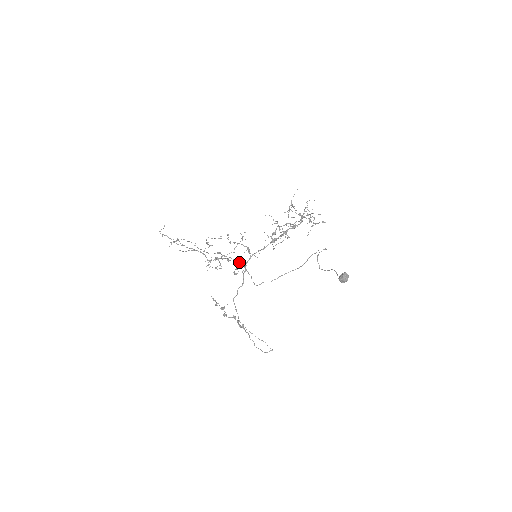
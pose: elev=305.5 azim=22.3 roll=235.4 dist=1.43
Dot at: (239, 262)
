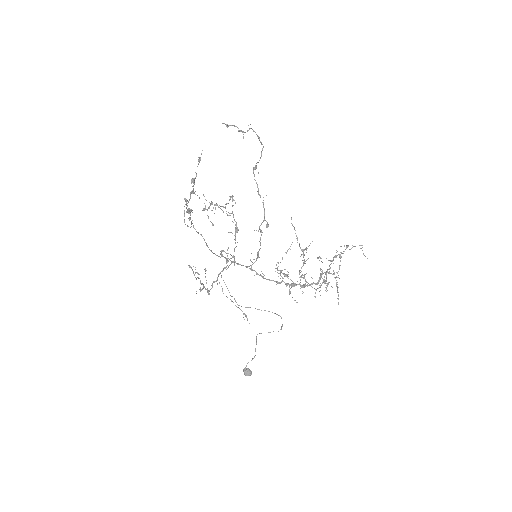
Dot at: occluded
